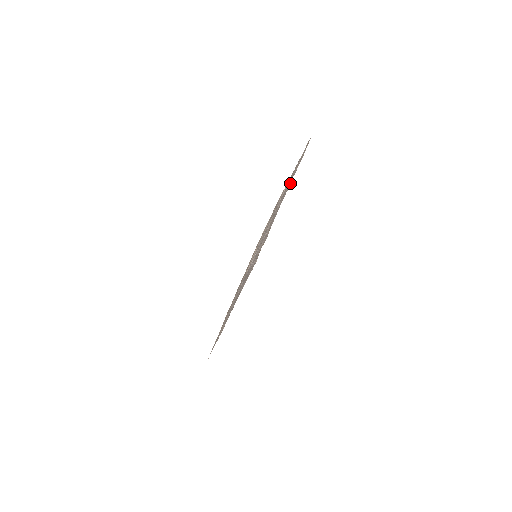
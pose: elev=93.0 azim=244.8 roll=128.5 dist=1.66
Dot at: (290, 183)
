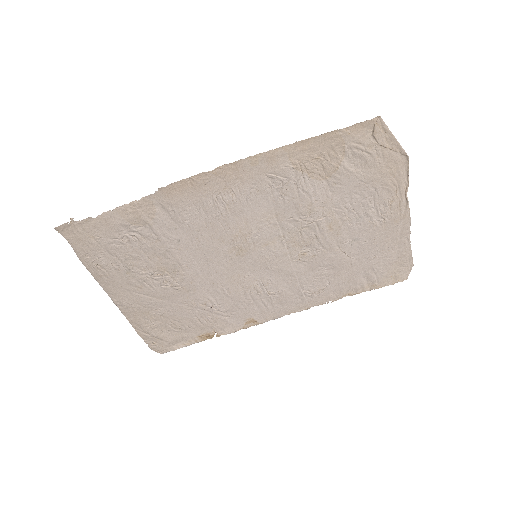
Dot at: (342, 290)
